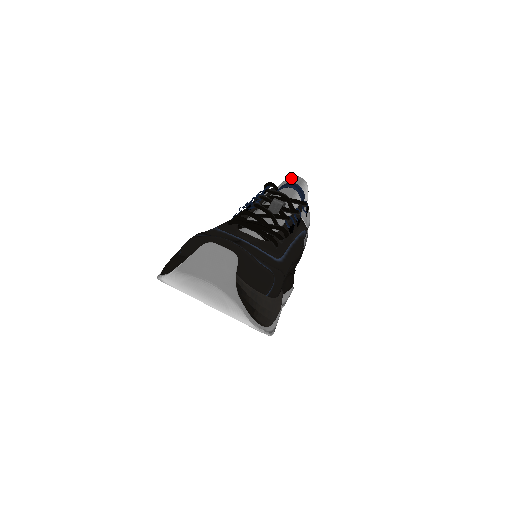
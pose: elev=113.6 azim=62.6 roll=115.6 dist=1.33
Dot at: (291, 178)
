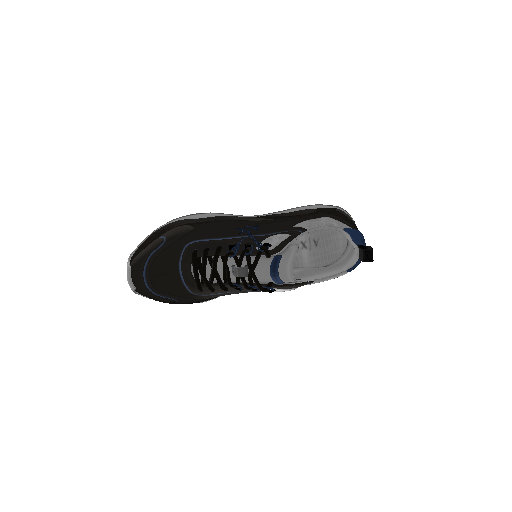
Dot at: (288, 264)
